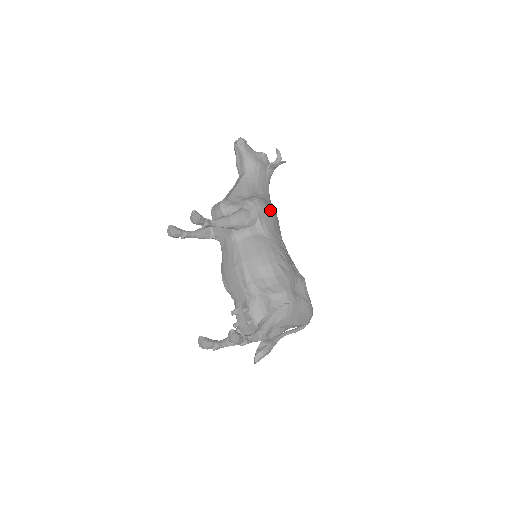
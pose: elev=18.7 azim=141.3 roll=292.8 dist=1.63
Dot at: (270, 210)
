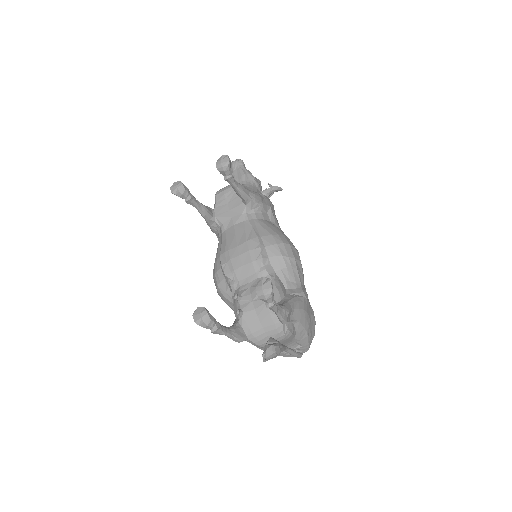
Dot at: occluded
